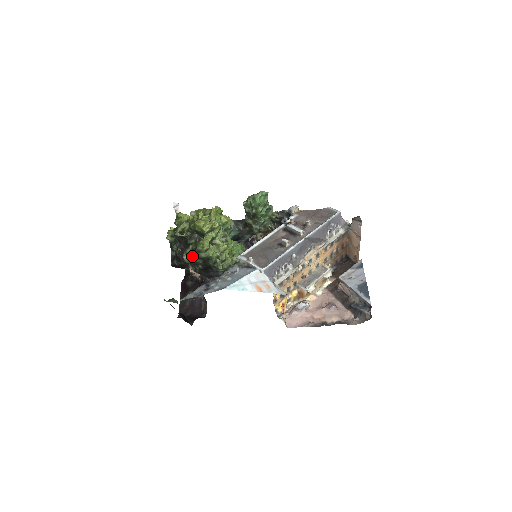
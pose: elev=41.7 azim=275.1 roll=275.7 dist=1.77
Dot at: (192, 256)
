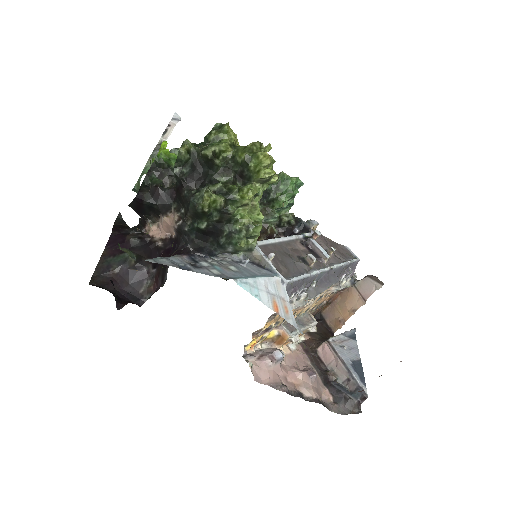
Dot at: (219, 200)
